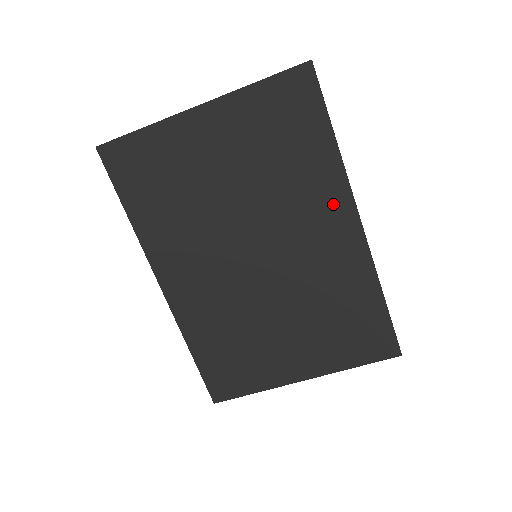
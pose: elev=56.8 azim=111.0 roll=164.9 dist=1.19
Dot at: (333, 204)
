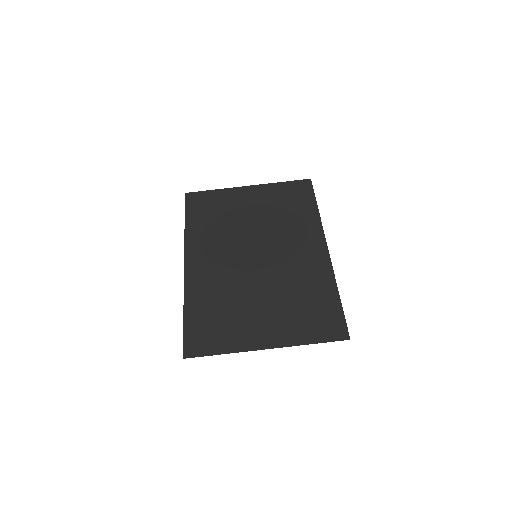
Dot at: (312, 236)
